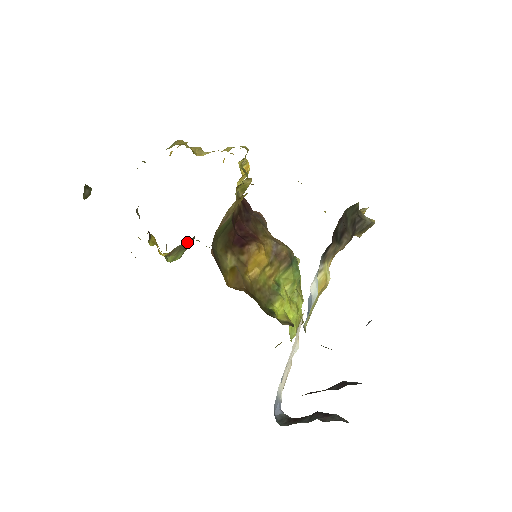
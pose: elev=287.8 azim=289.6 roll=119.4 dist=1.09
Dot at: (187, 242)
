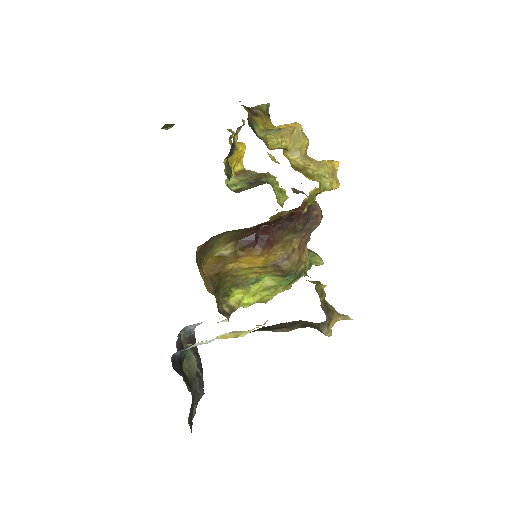
Dot at: (257, 179)
